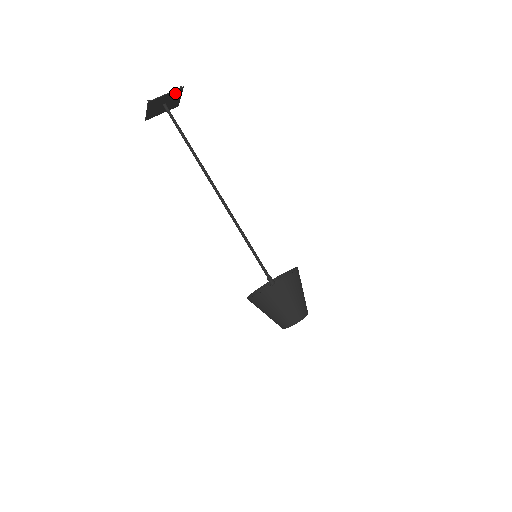
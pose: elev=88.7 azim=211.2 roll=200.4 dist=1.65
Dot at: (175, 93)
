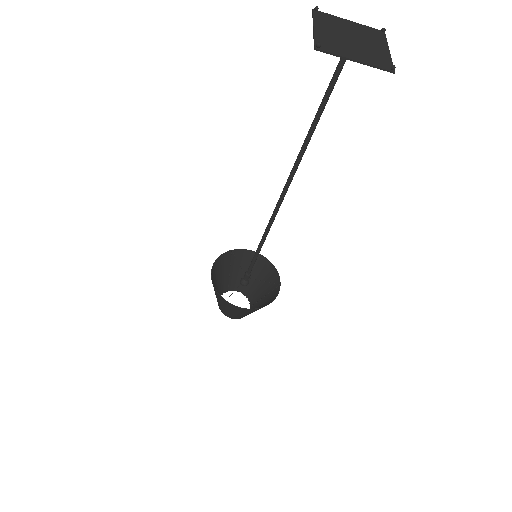
Dot at: (376, 60)
